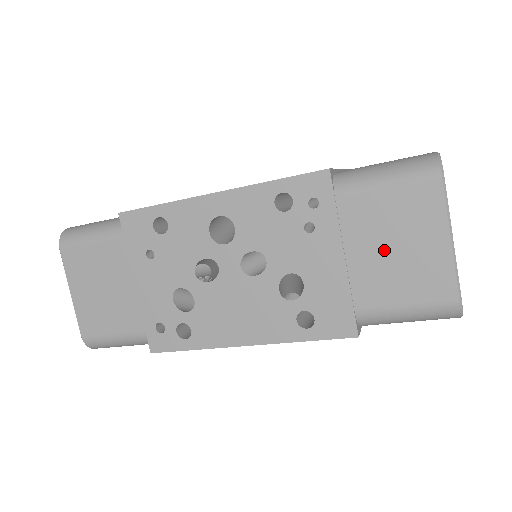
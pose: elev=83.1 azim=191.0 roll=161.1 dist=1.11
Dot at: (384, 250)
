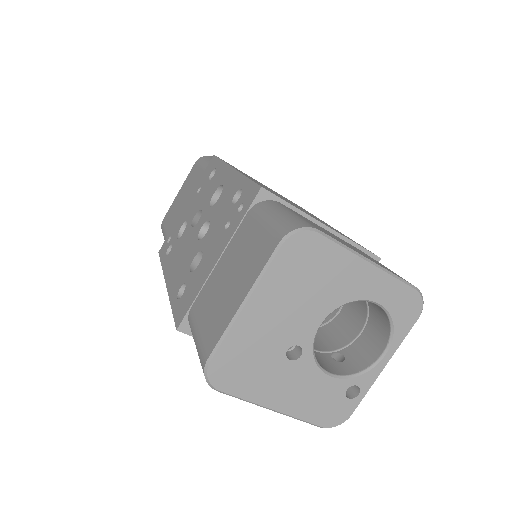
Dot at: (226, 276)
